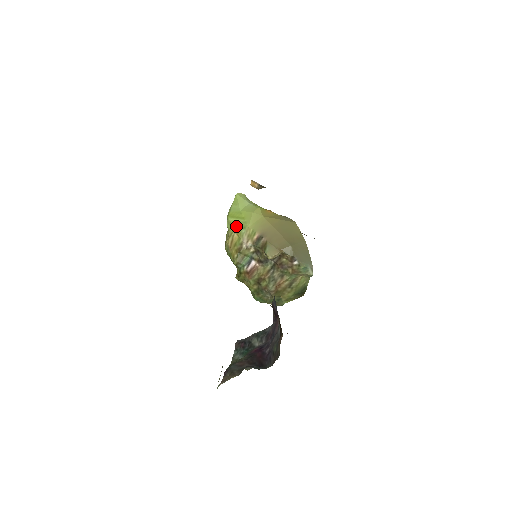
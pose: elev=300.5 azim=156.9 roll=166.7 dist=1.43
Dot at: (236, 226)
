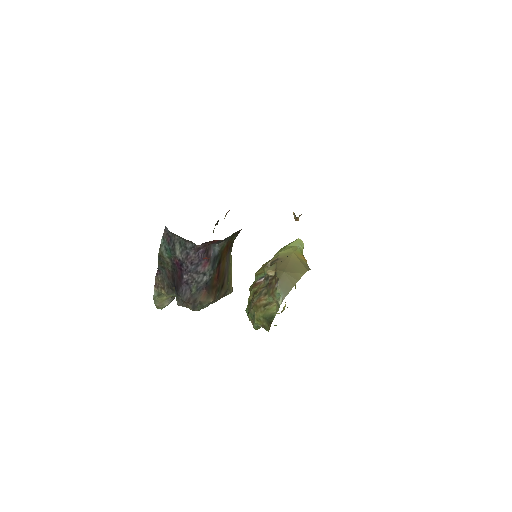
Dot at: (277, 252)
